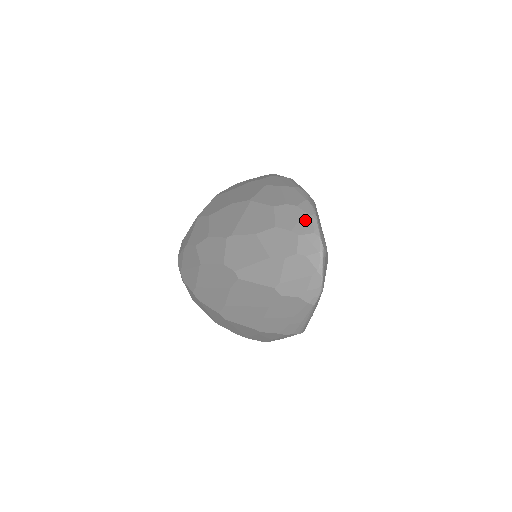
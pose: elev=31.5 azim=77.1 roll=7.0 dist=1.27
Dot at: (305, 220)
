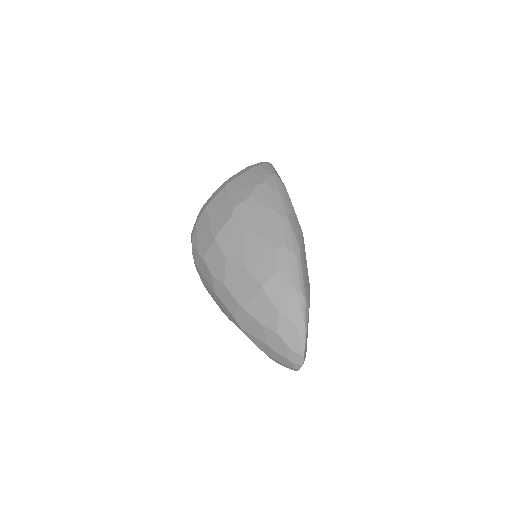
Dot at: (297, 341)
